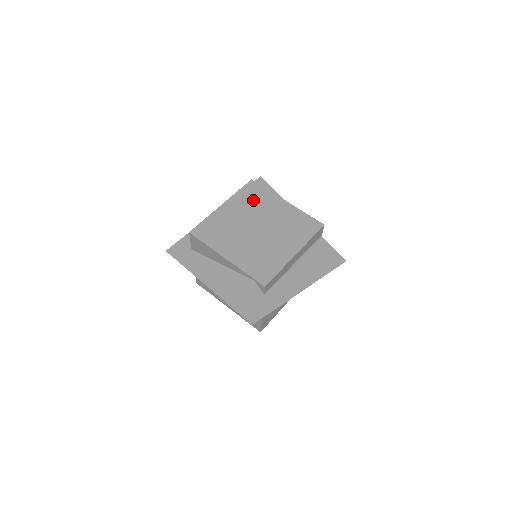
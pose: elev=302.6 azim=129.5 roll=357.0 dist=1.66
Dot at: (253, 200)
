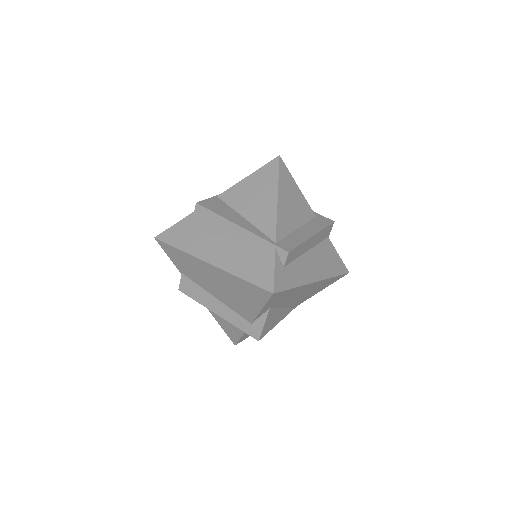
Dot at: (271, 175)
